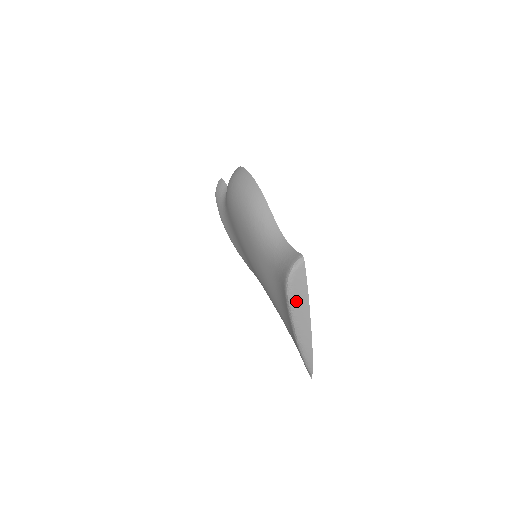
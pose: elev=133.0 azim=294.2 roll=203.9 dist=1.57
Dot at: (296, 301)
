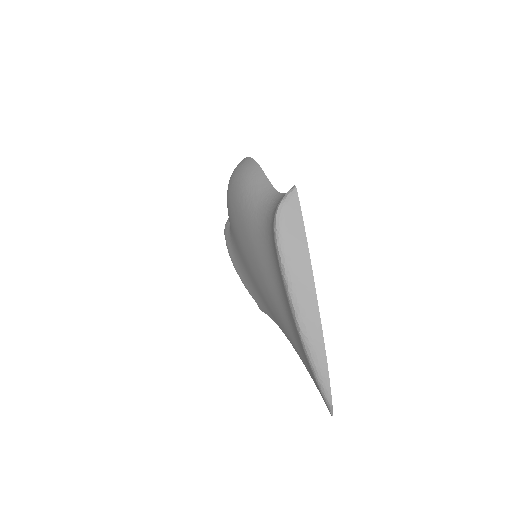
Dot at: (290, 255)
